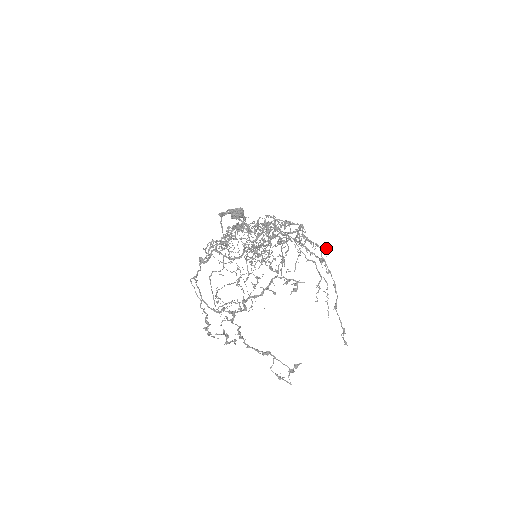
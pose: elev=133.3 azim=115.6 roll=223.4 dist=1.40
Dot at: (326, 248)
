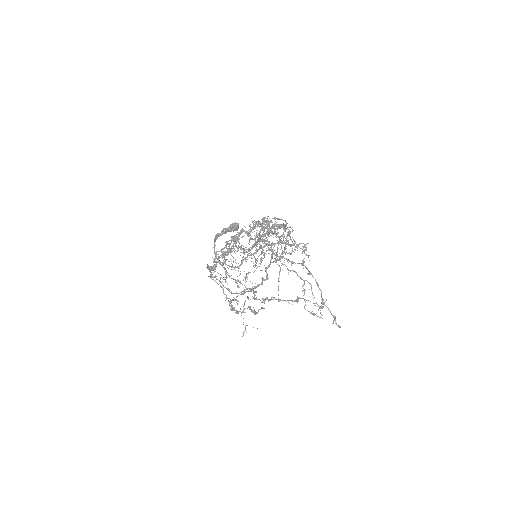
Dot at: occluded
